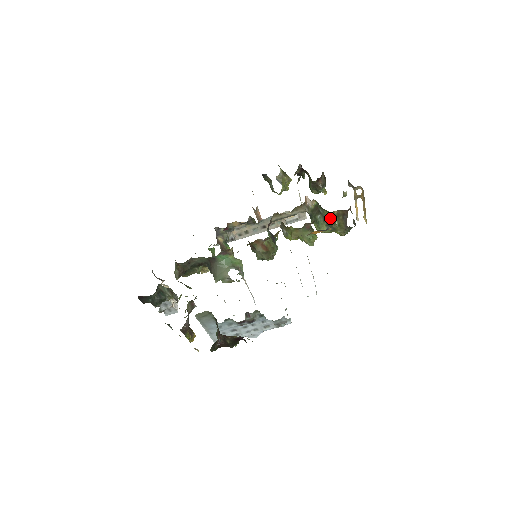
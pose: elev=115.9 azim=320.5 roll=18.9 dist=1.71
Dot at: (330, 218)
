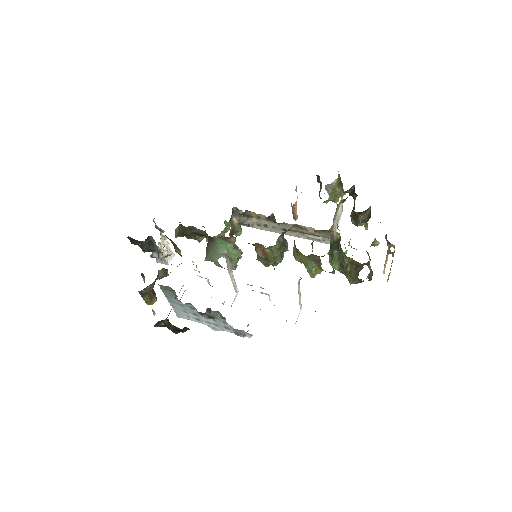
Dot at: (345, 260)
